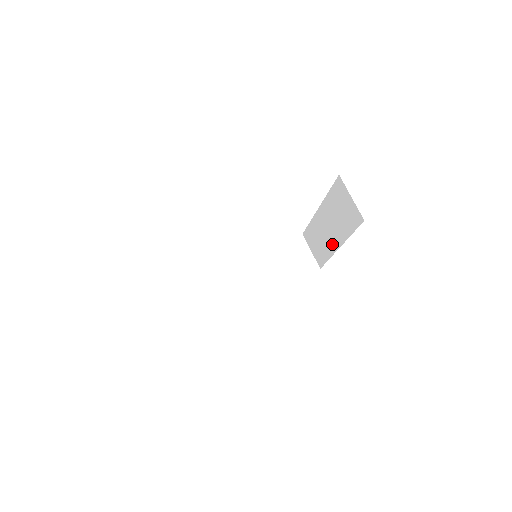
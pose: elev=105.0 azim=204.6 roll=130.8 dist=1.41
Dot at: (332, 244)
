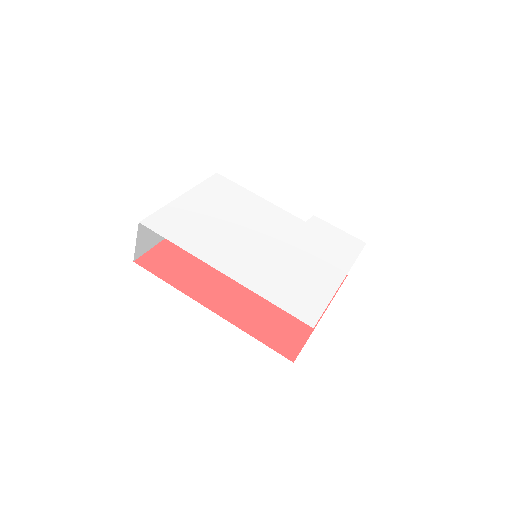
Dot at: occluded
